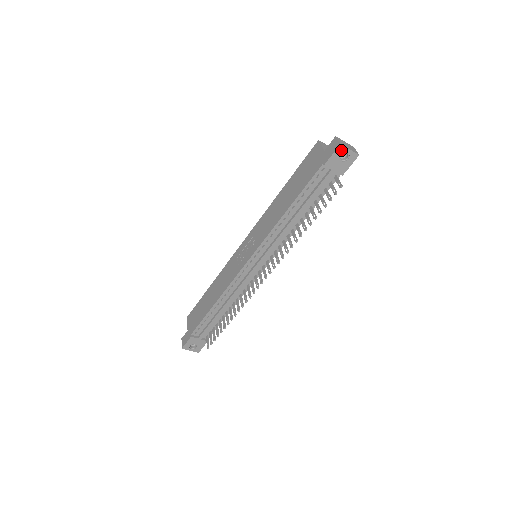
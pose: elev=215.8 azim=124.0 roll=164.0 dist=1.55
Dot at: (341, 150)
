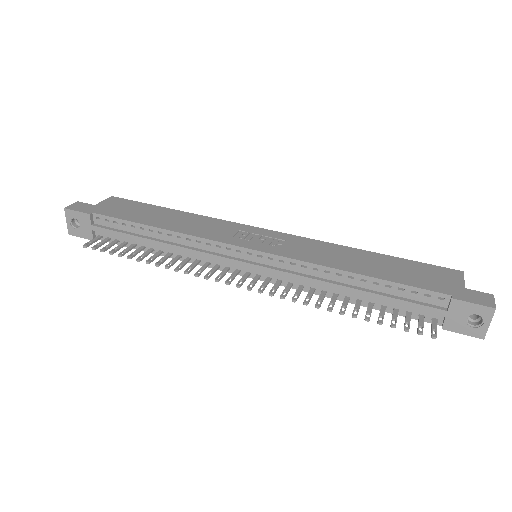
Dot at: (485, 313)
